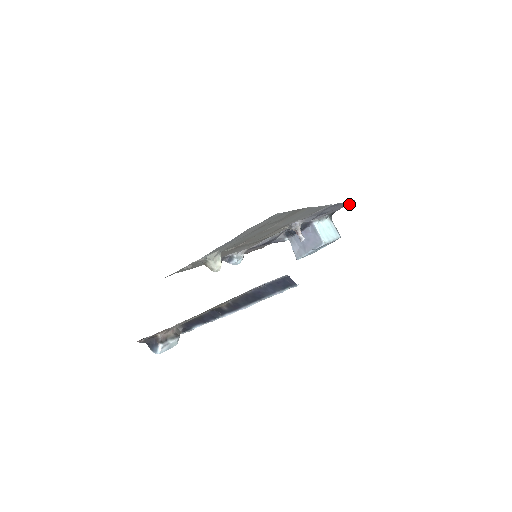
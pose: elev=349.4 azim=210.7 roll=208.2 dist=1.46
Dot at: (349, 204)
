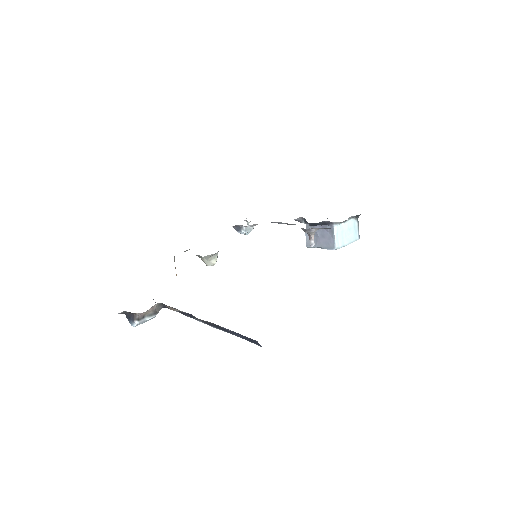
Dot at: occluded
